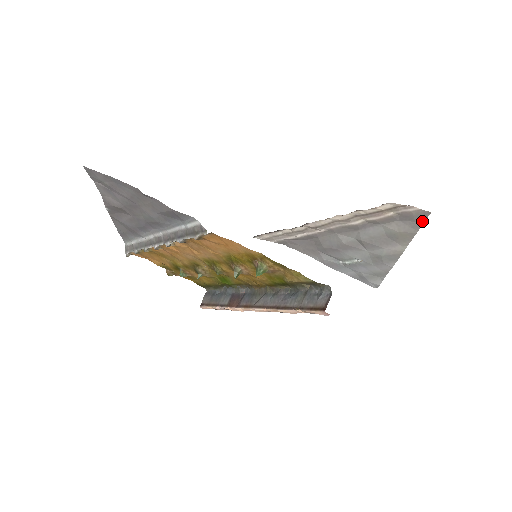
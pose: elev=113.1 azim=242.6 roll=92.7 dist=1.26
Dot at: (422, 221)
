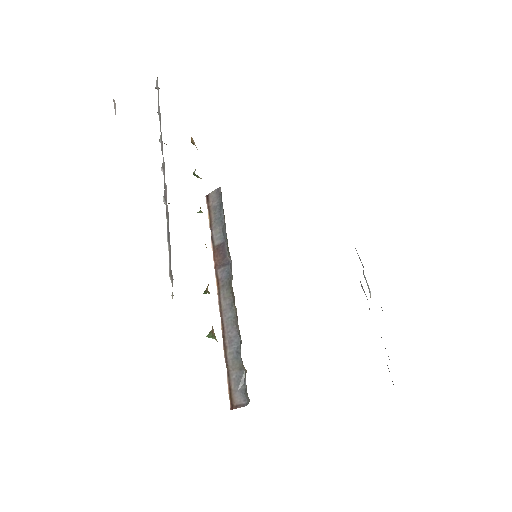
Dot at: occluded
